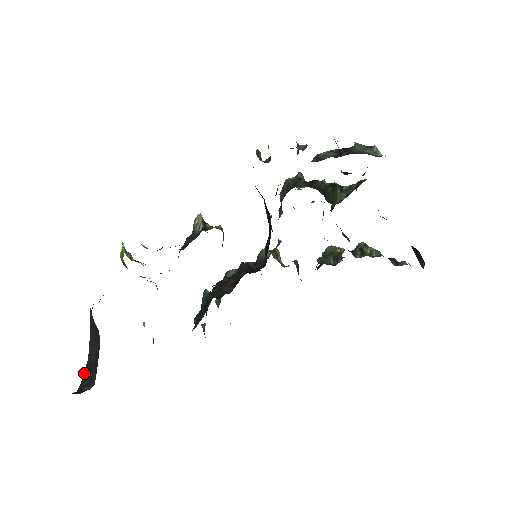
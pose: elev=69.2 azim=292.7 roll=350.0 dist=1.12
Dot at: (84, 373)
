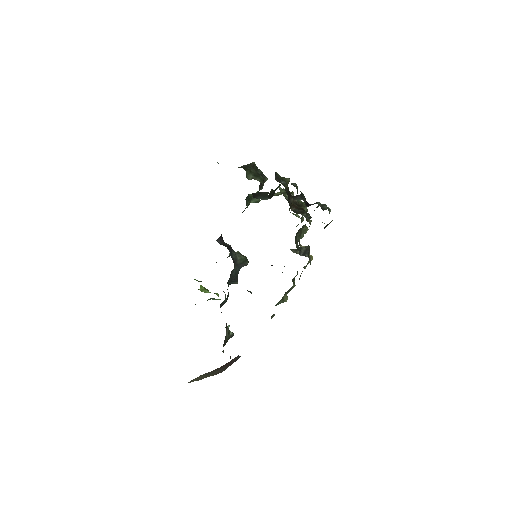
Dot at: occluded
